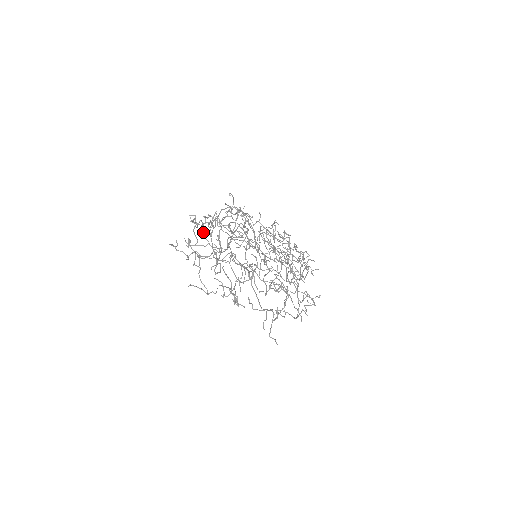
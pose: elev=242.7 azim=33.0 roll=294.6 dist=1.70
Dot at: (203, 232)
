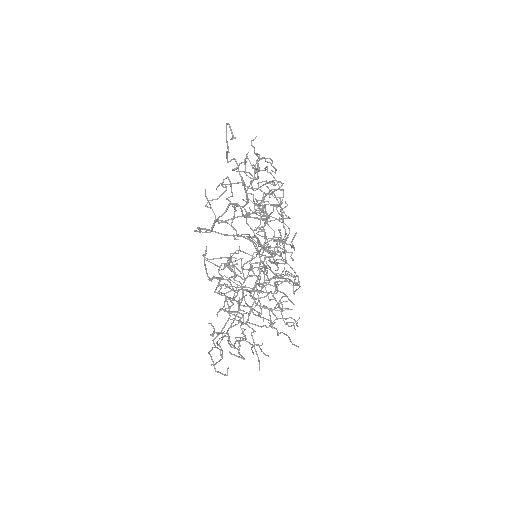
Dot at: (218, 279)
